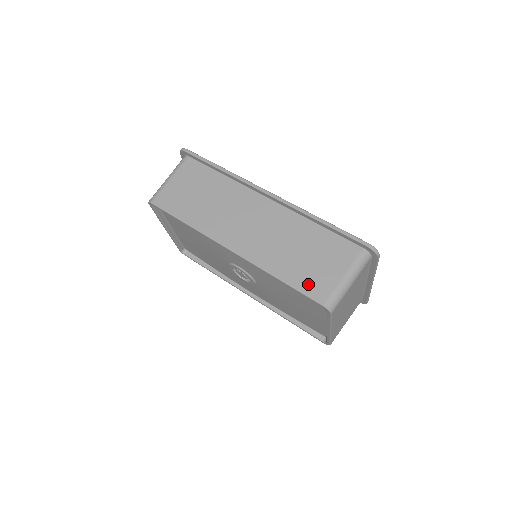
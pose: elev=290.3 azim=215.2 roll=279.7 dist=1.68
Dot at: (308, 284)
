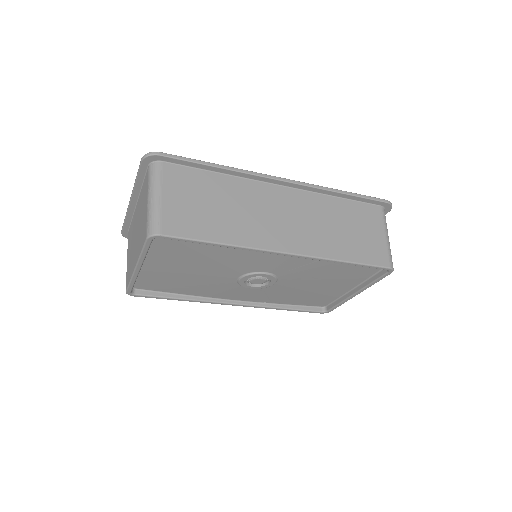
Dot at: (369, 255)
